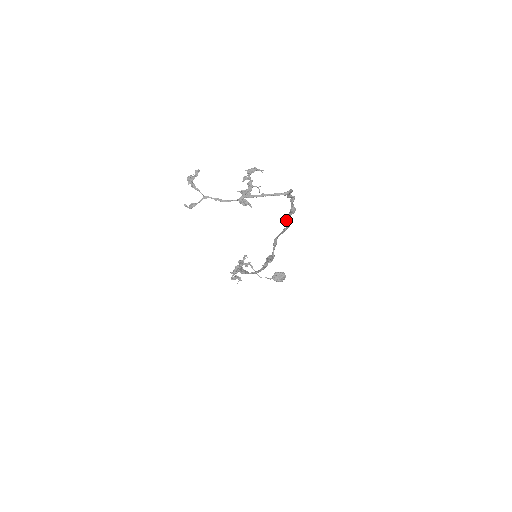
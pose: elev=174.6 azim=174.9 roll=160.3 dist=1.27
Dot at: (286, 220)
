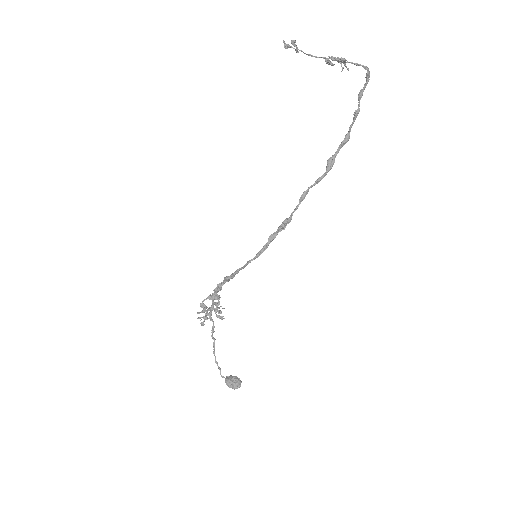
Dot at: (333, 156)
